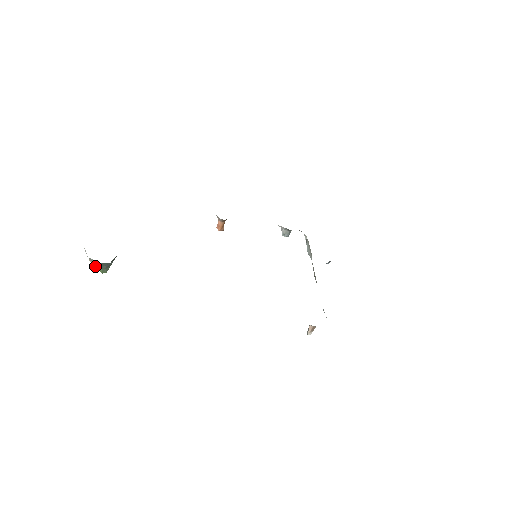
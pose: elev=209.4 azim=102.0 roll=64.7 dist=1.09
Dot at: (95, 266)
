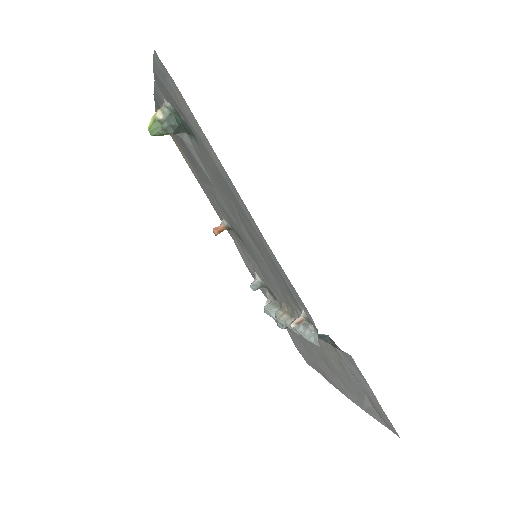
Dot at: (158, 118)
